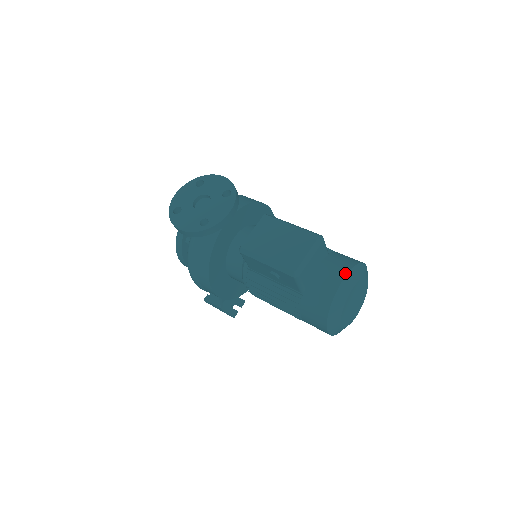
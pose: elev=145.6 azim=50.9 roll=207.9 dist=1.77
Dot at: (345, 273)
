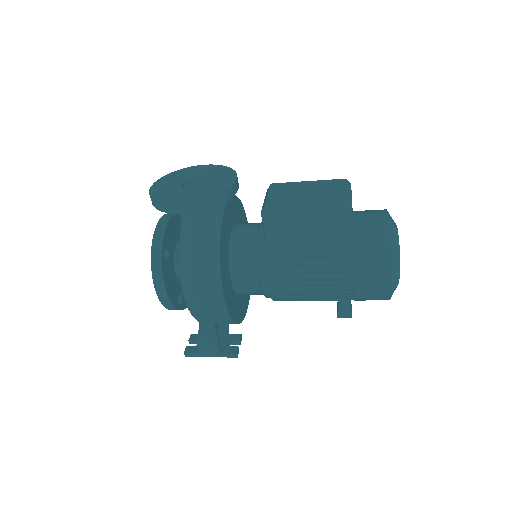
Dot at: (385, 211)
